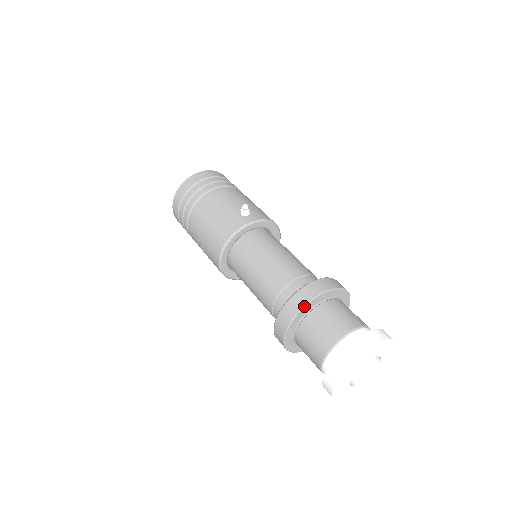
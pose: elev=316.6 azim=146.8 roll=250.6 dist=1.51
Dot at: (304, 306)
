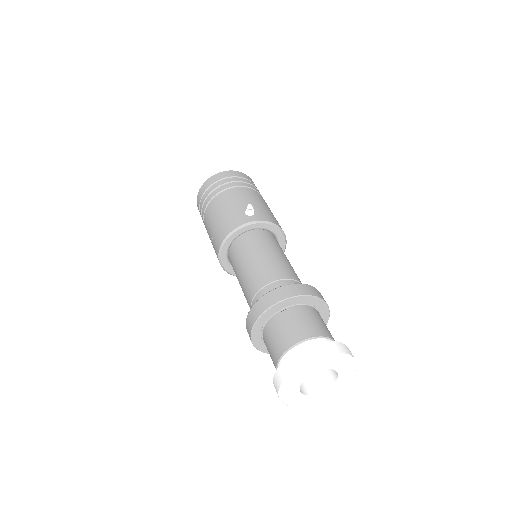
Dot at: (270, 306)
